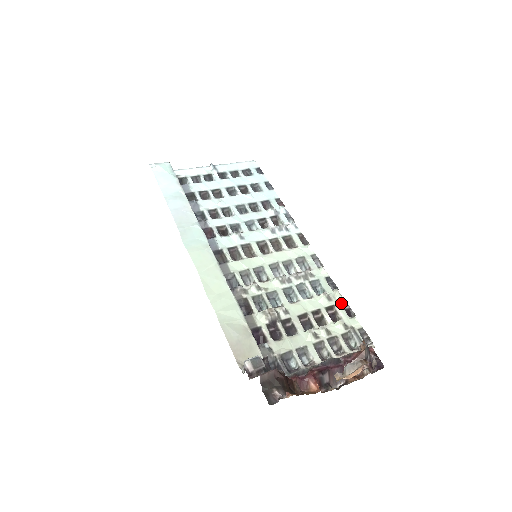
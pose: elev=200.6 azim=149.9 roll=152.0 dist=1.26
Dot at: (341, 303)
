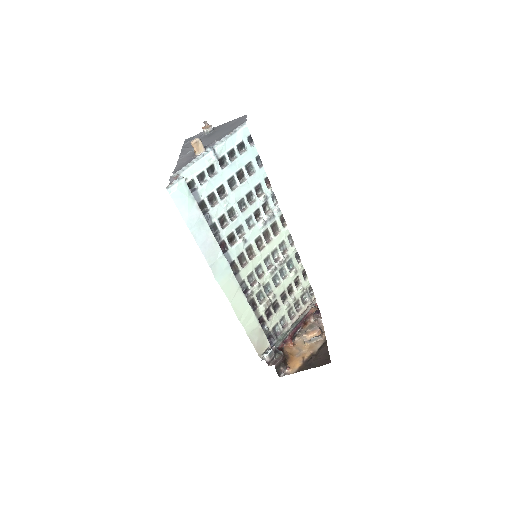
Dot at: (302, 272)
